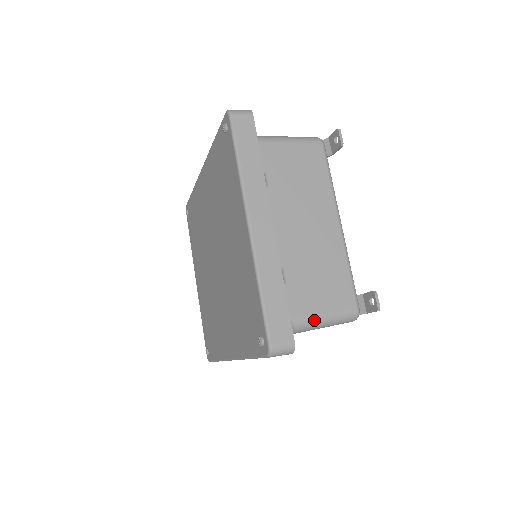
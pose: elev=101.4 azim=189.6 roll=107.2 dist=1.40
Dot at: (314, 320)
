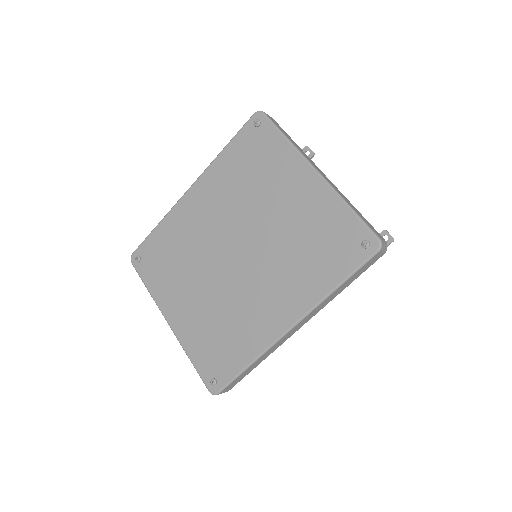
Dot at: occluded
